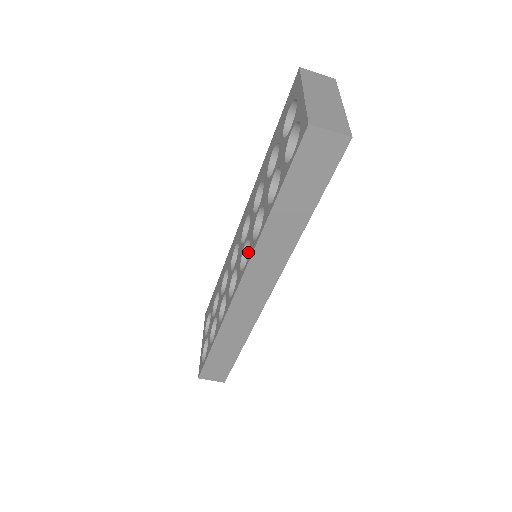
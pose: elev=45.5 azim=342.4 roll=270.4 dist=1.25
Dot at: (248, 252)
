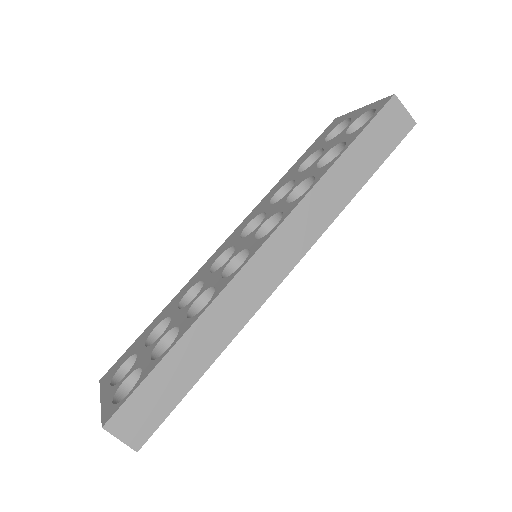
Dot at: (261, 235)
